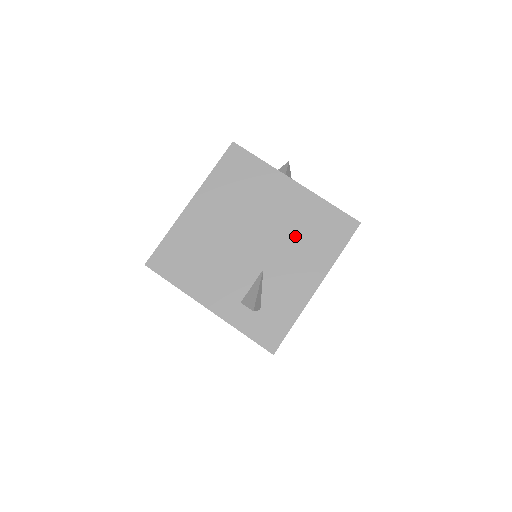
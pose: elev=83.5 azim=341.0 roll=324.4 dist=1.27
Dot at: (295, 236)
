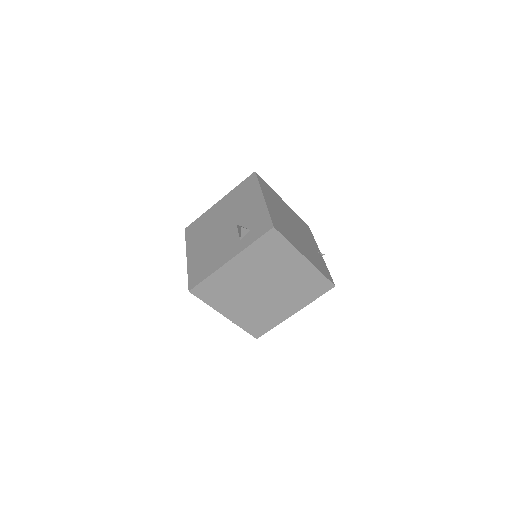
Dot at: (237, 205)
